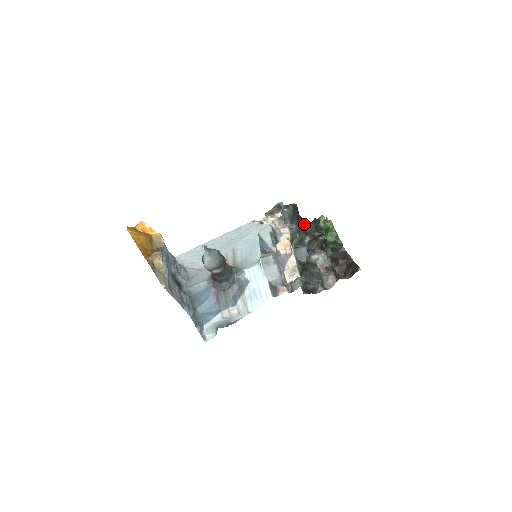
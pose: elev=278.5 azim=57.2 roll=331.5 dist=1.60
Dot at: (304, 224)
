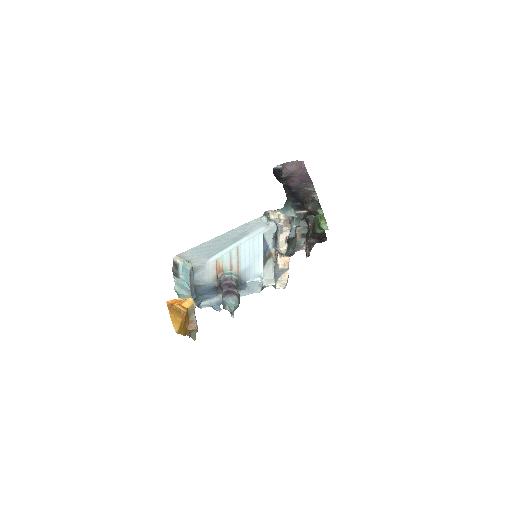
Dot at: occluded
